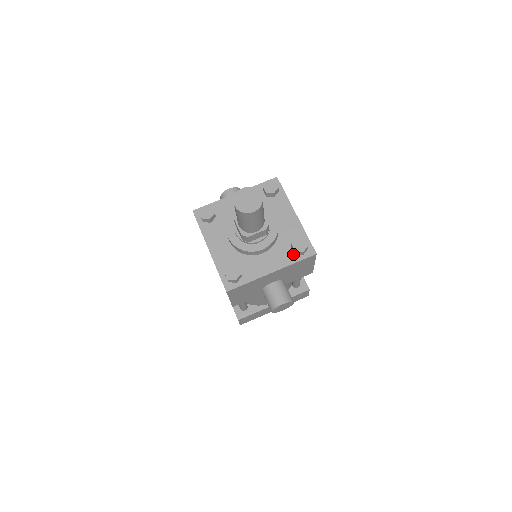
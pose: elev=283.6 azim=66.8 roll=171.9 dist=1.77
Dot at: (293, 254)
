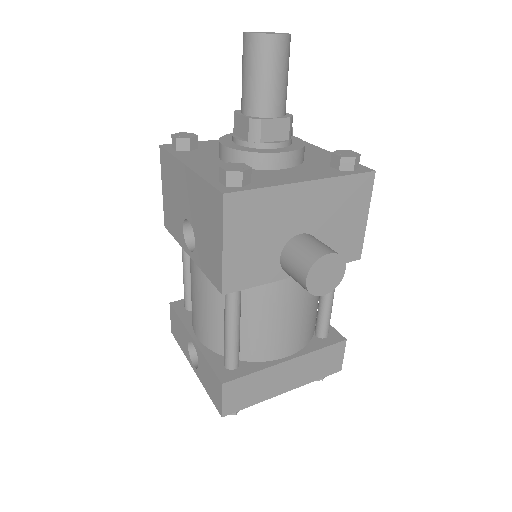
Dot at: (336, 170)
